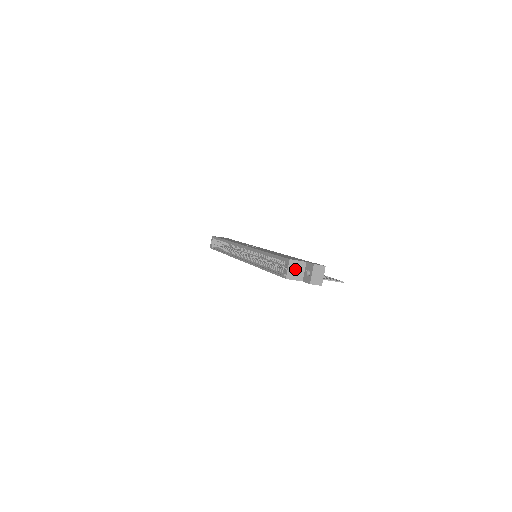
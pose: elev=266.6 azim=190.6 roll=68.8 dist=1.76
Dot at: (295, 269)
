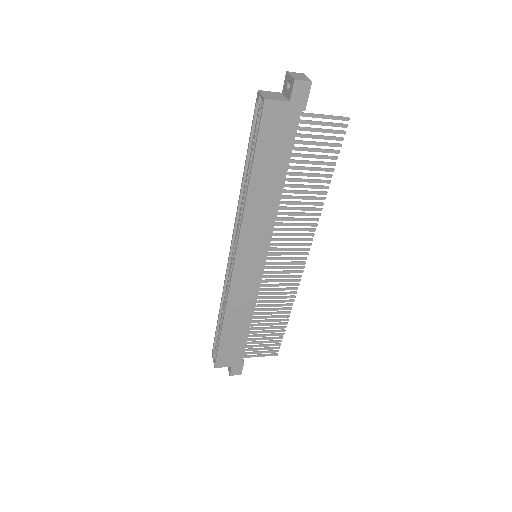
Dot at: (271, 95)
